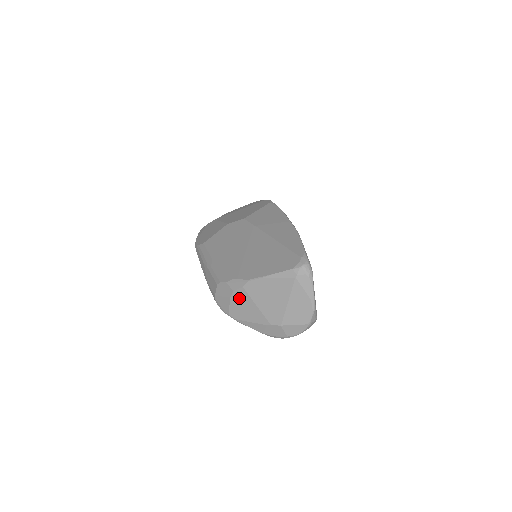
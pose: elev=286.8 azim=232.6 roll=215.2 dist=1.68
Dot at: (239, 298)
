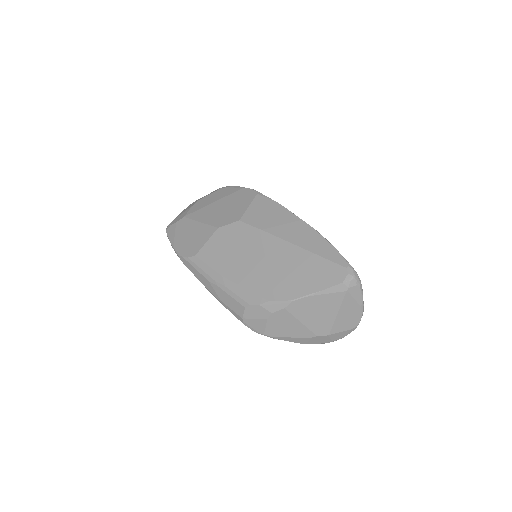
Dot at: (279, 319)
